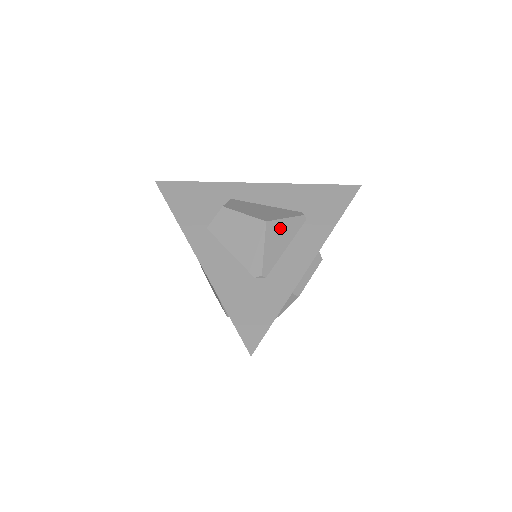
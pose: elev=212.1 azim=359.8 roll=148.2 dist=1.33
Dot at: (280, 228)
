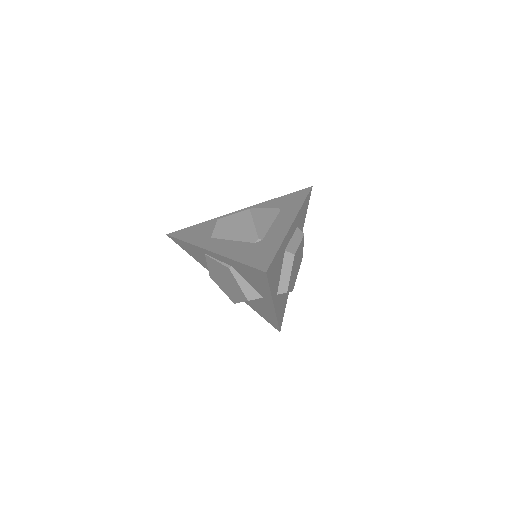
Dot at: (262, 213)
